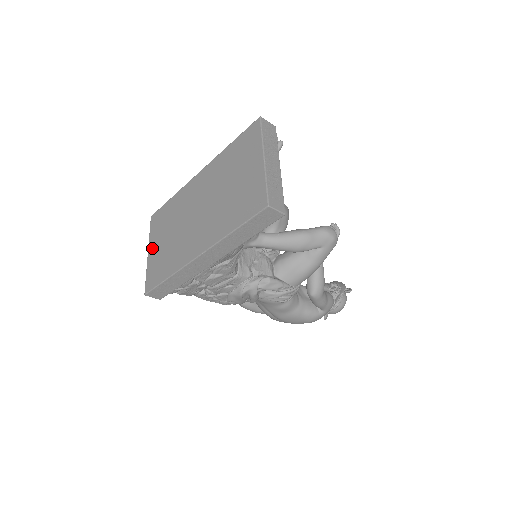
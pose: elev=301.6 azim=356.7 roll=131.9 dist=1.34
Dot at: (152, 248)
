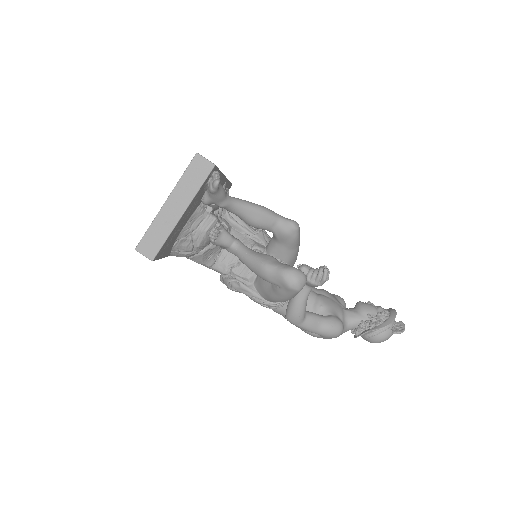
Dot at: occluded
